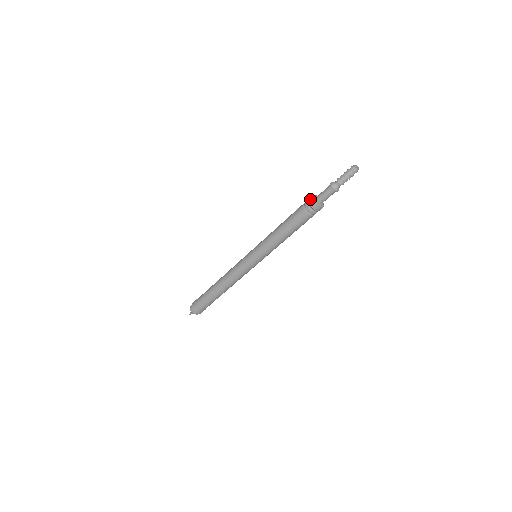
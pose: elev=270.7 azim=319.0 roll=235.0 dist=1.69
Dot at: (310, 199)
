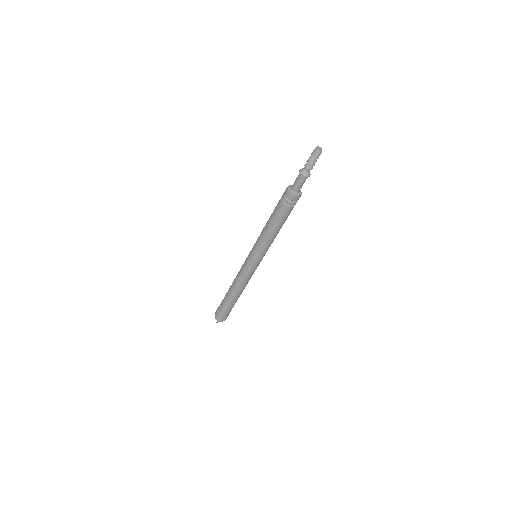
Dot at: (286, 188)
